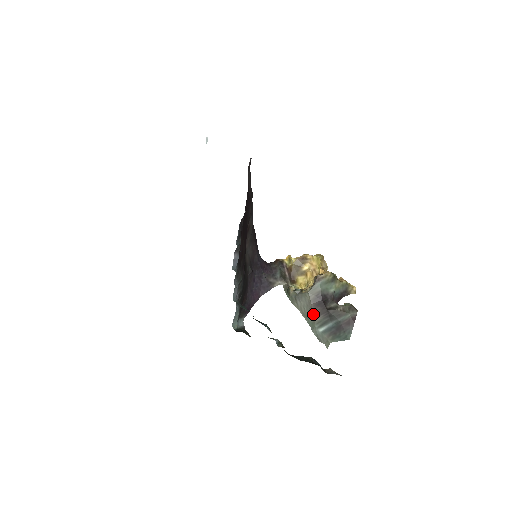
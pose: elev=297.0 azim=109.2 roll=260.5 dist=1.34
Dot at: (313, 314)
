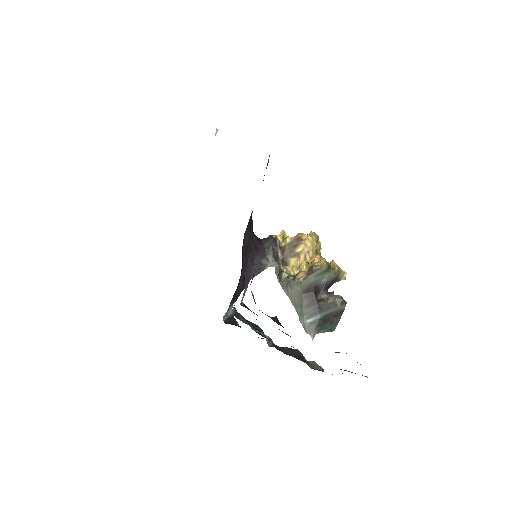
Dot at: (303, 305)
